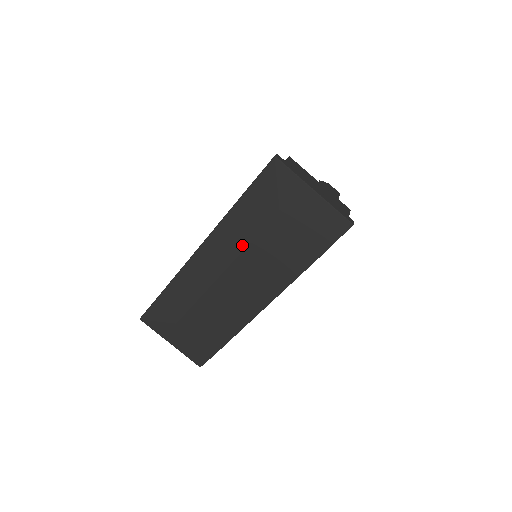
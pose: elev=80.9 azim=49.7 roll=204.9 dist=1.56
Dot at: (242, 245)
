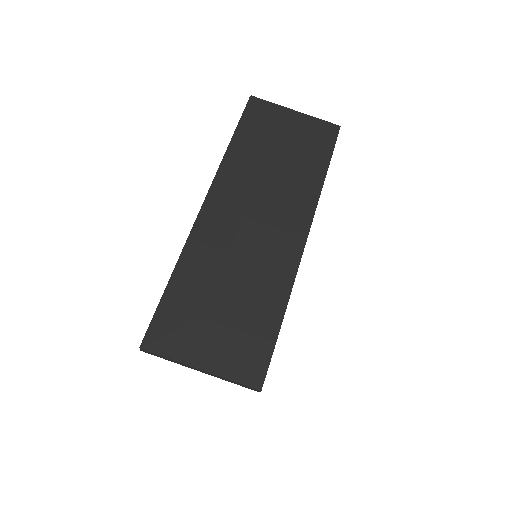
Dot at: (253, 174)
